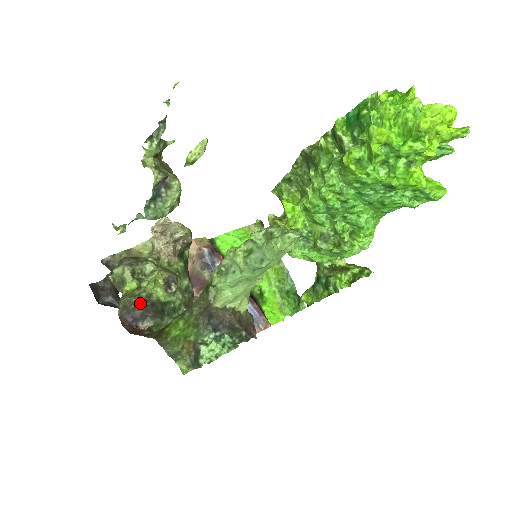
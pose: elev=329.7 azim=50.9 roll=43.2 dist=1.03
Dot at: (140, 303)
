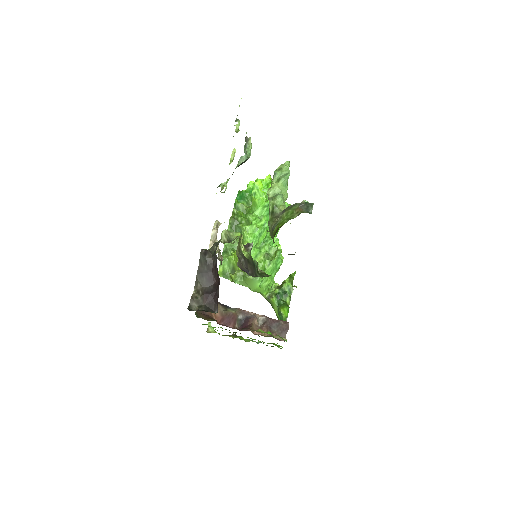
Dot at: (243, 258)
